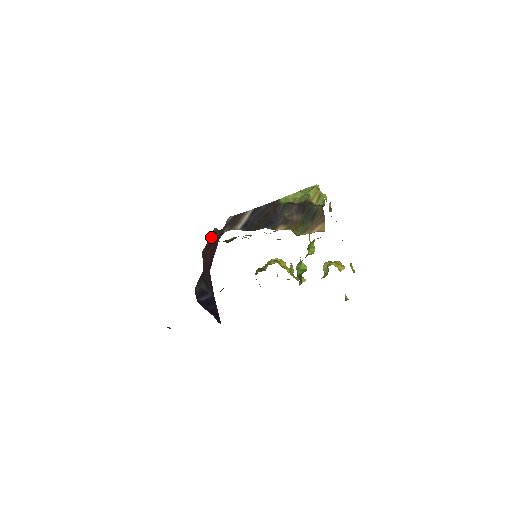
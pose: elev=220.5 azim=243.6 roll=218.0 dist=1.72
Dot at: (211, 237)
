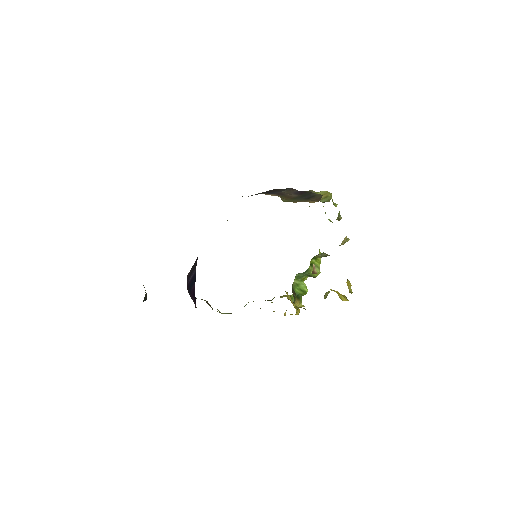
Dot at: occluded
